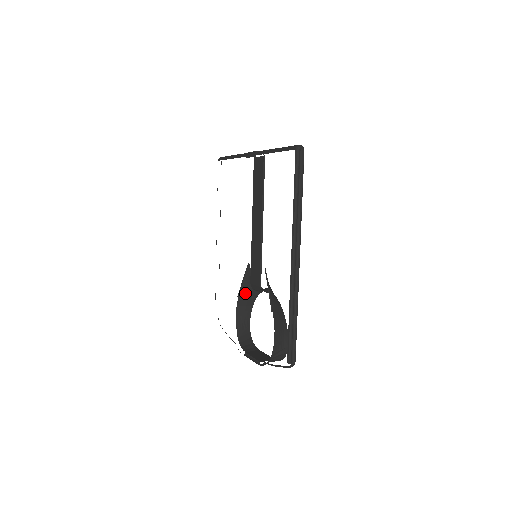
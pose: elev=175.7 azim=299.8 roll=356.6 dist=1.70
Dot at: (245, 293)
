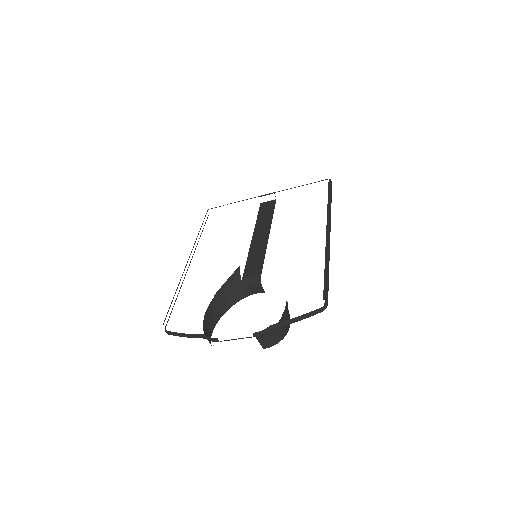
Dot at: (222, 296)
